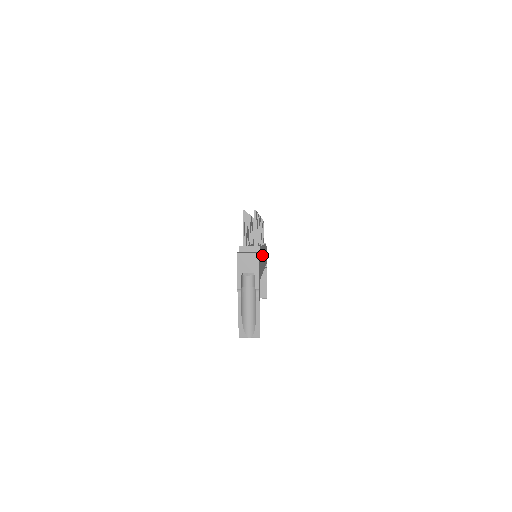
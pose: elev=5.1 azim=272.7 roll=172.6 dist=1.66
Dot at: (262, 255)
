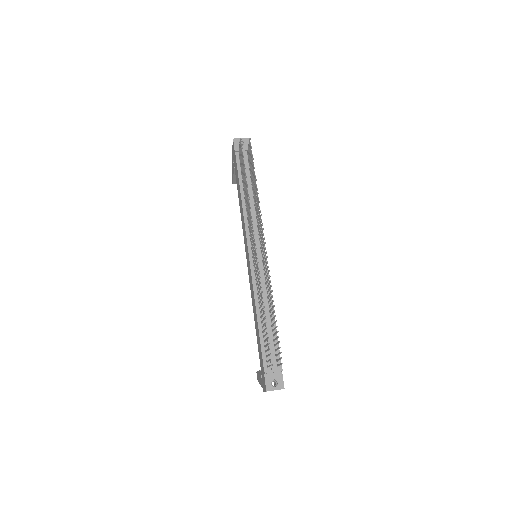
Dot at: occluded
